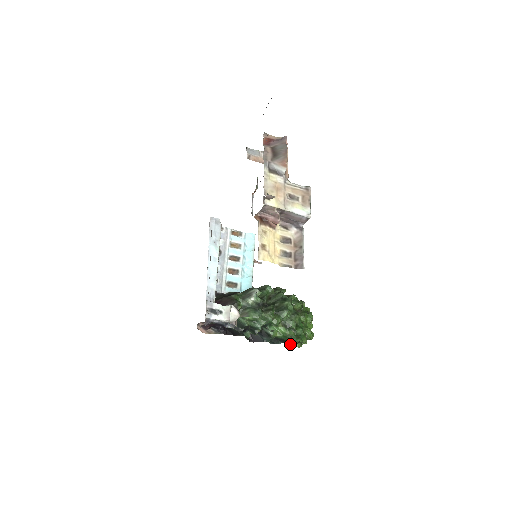
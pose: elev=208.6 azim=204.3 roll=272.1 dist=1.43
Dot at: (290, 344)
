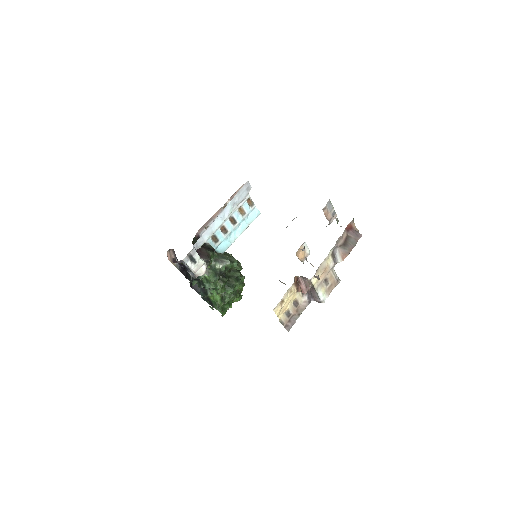
Dot at: (212, 307)
